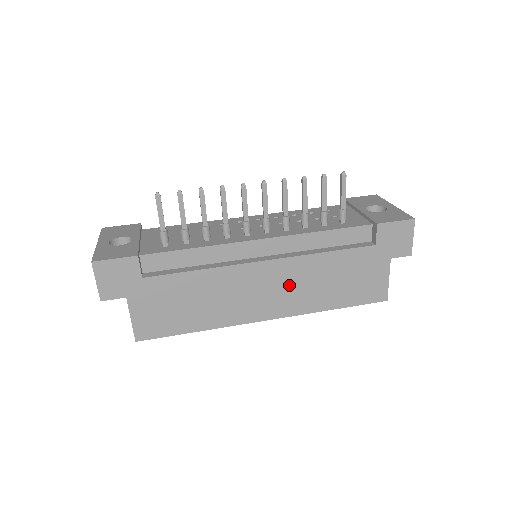
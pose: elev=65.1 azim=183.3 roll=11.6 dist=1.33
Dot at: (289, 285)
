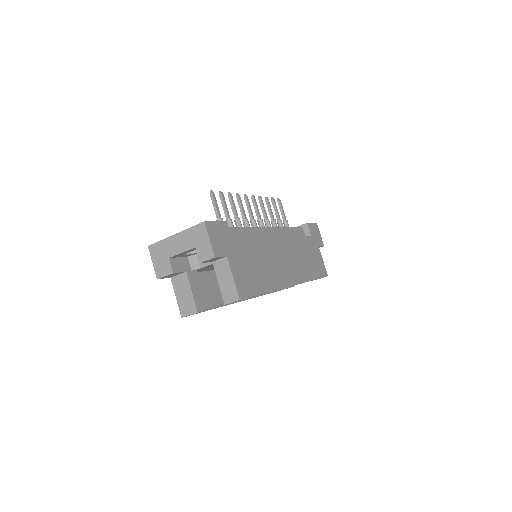
Dot at: (292, 258)
